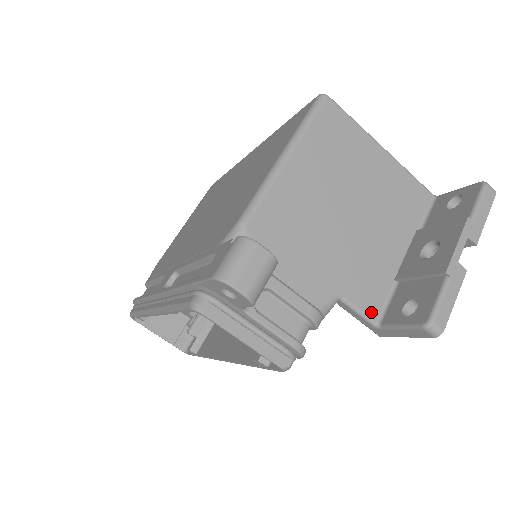
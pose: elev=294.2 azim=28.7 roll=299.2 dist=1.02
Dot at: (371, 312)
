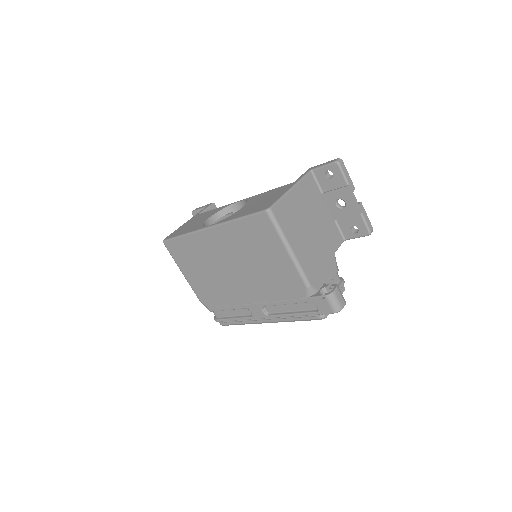
Dot at: (341, 241)
